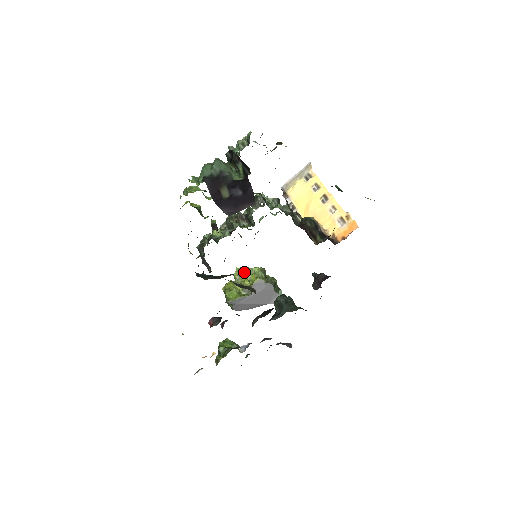
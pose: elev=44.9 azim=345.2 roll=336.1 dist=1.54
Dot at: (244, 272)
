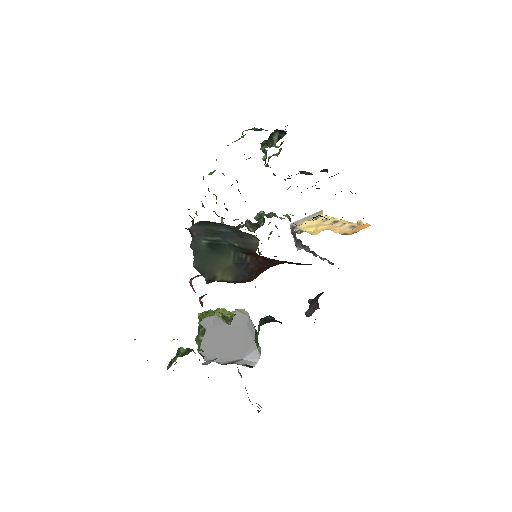
Dot at: (226, 311)
